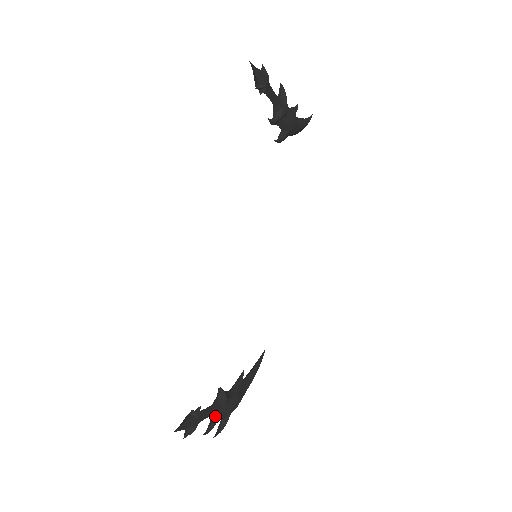
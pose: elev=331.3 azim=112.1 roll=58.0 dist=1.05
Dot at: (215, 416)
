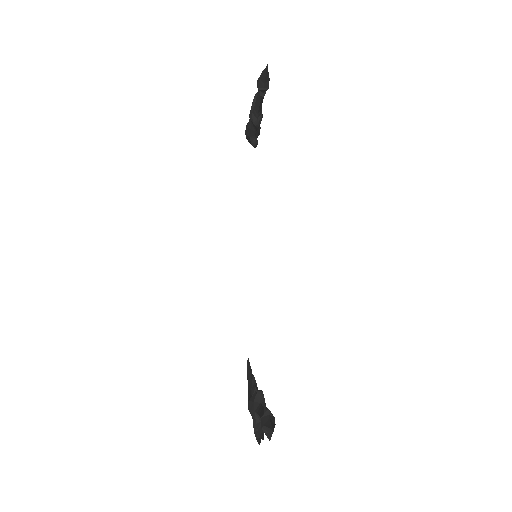
Dot at: occluded
